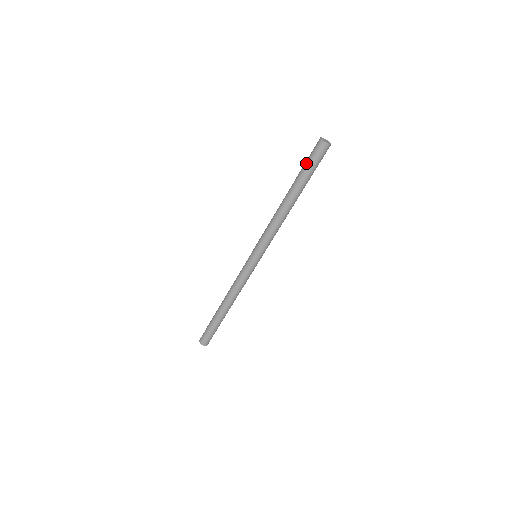
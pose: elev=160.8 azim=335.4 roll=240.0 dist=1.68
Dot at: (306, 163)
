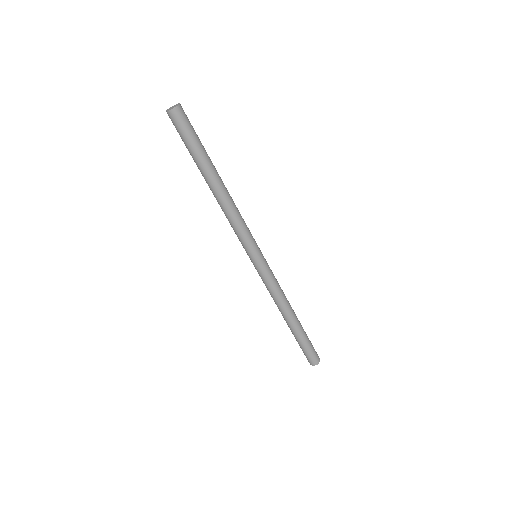
Dot at: (187, 143)
